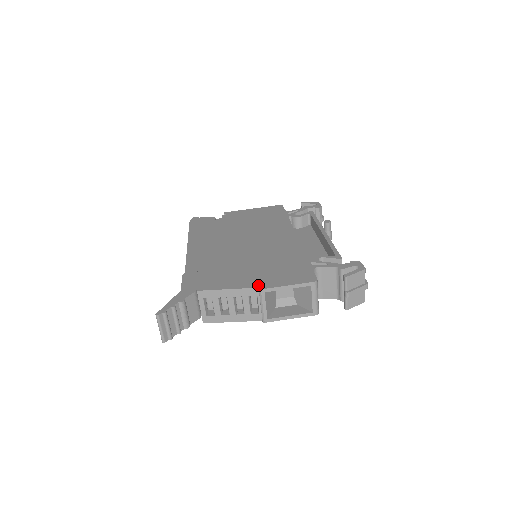
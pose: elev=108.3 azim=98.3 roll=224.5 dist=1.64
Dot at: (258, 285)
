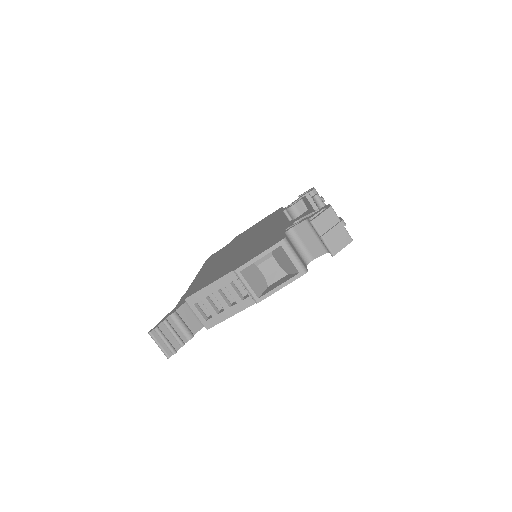
Dot at: (234, 268)
